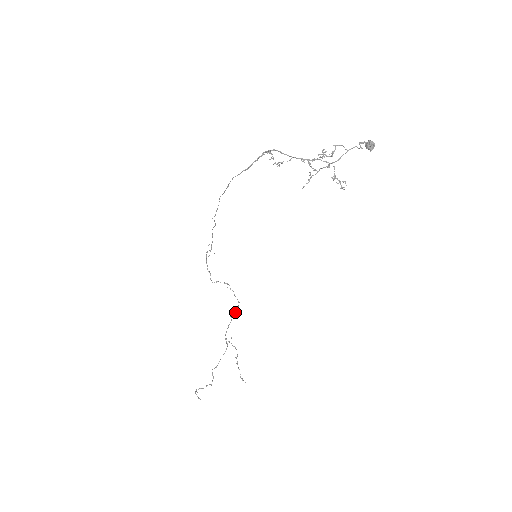
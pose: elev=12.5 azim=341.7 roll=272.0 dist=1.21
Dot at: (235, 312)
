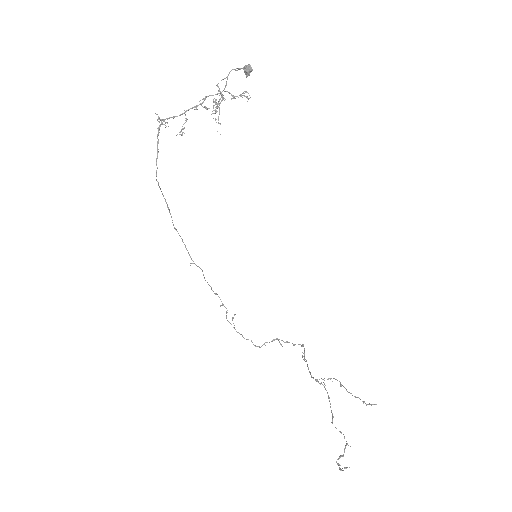
Dot at: occluded
